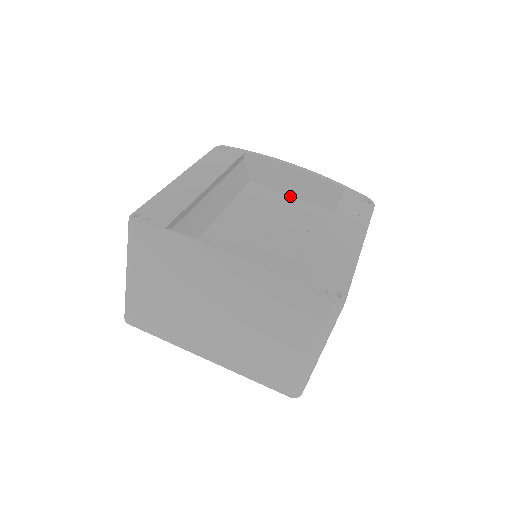
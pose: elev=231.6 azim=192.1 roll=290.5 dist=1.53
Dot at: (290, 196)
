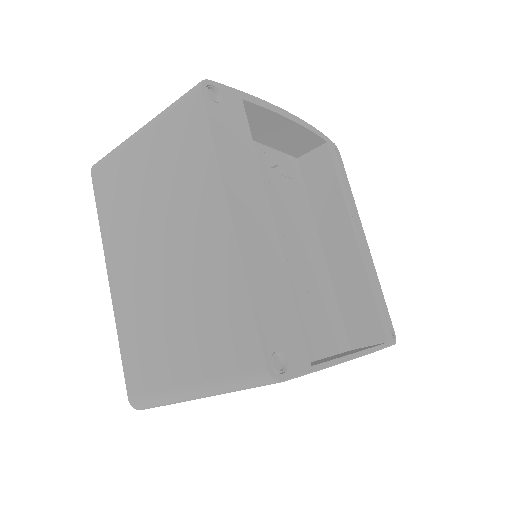
Dot at: (262, 144)
